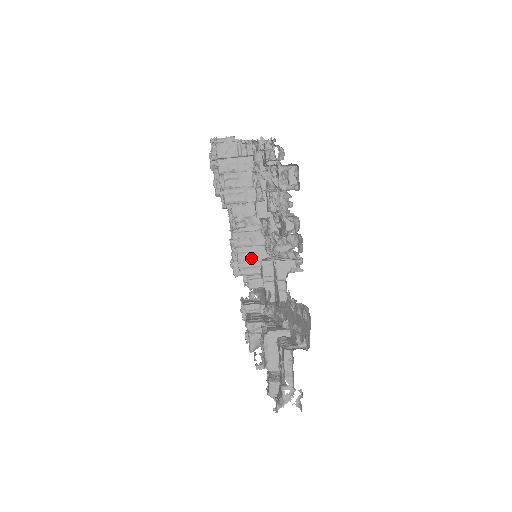
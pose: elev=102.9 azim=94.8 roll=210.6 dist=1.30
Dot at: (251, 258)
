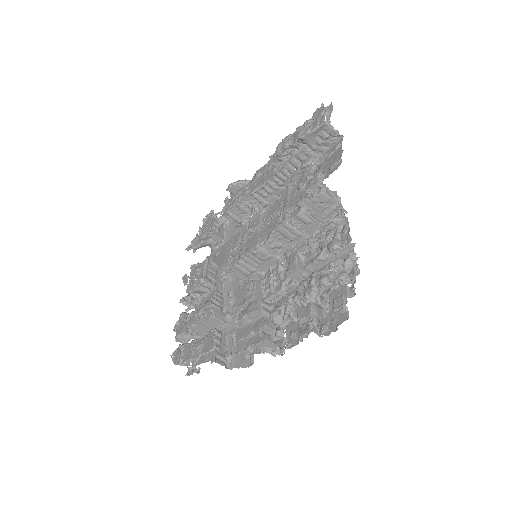
Dot at: (252, 264)
